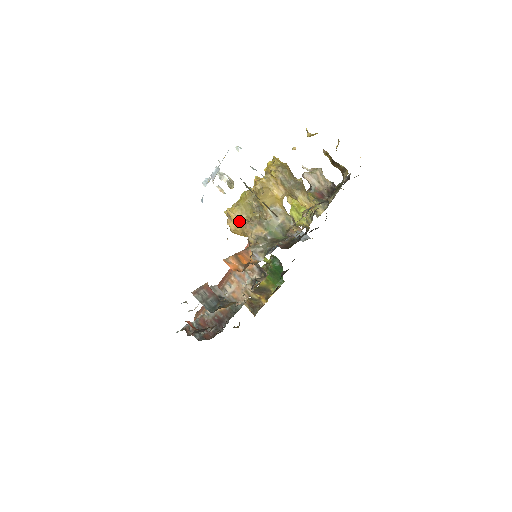
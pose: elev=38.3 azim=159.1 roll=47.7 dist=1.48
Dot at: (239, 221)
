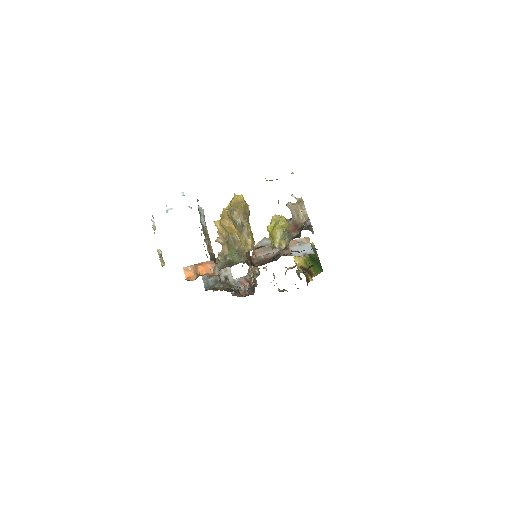
Dot at: (221, 234)
